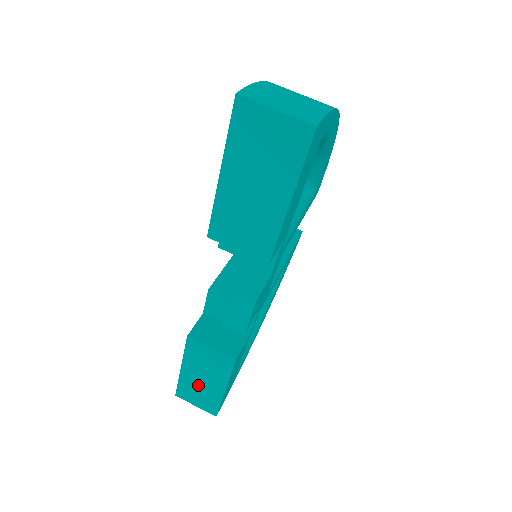
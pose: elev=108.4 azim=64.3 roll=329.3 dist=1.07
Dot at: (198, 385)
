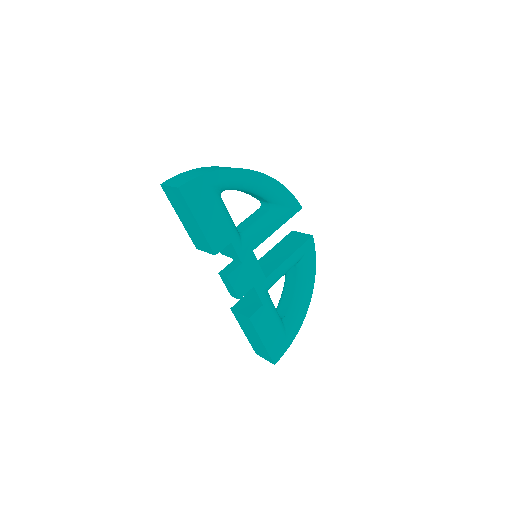
Dot at: (255, 342)
